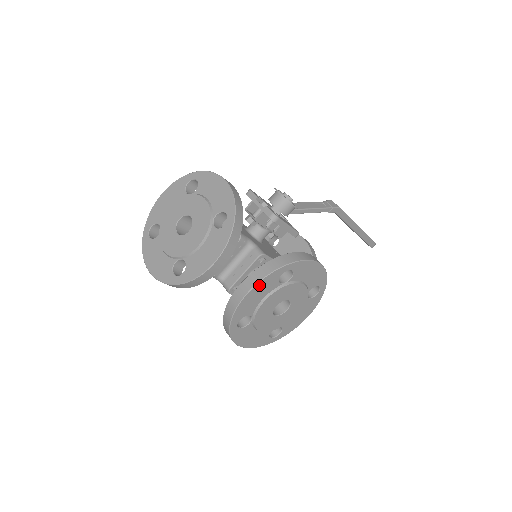
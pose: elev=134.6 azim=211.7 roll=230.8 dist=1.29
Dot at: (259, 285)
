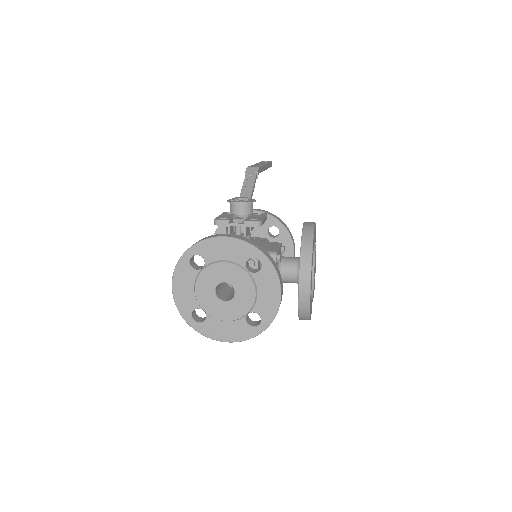
Dot at: (311, 276)
